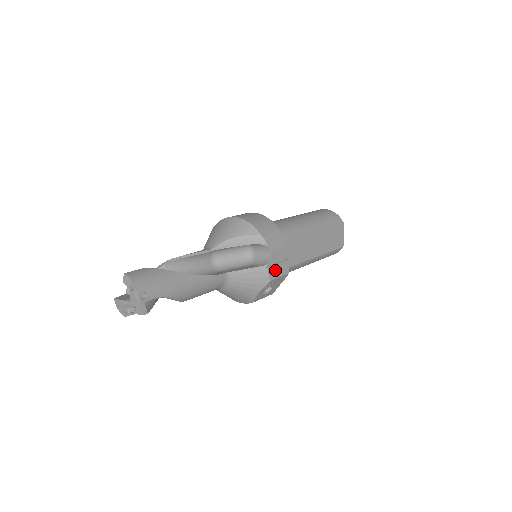
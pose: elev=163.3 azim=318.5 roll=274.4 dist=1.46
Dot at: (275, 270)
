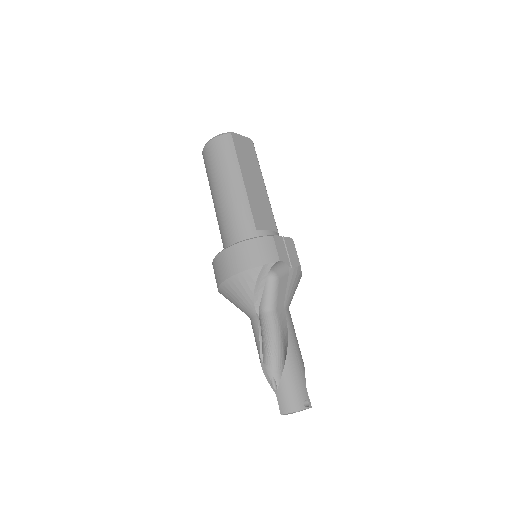
Dot at: (292, 257)
